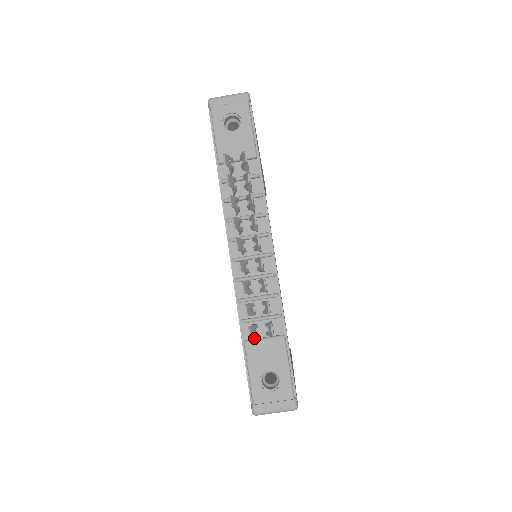
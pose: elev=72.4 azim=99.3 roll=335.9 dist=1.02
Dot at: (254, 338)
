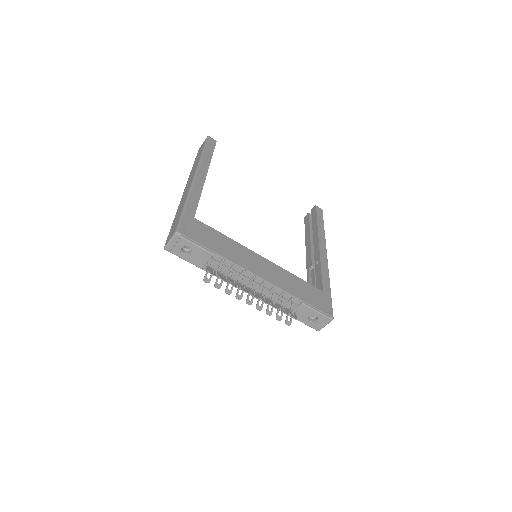
Dot at: occluded
